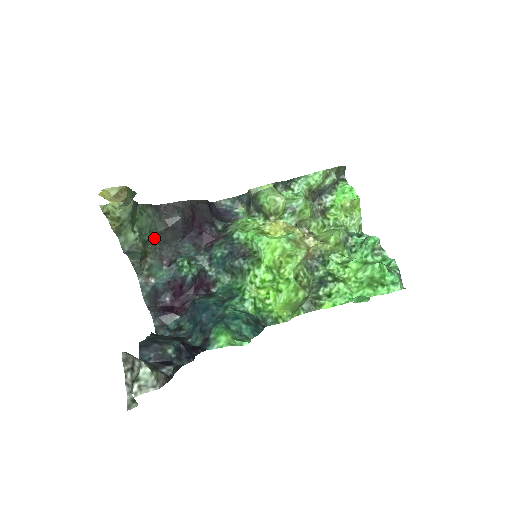
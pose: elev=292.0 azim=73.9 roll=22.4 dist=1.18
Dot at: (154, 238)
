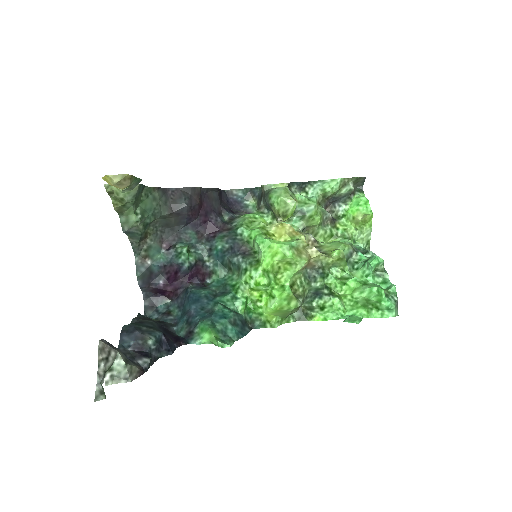
Dot at: (157, 220)
